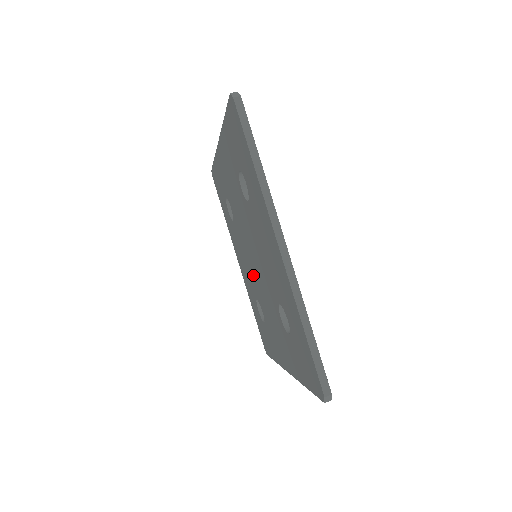
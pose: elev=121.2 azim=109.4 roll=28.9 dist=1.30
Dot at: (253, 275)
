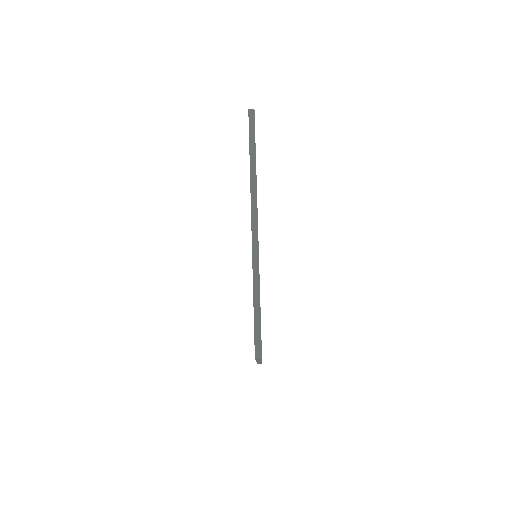
Dot at: occluded
